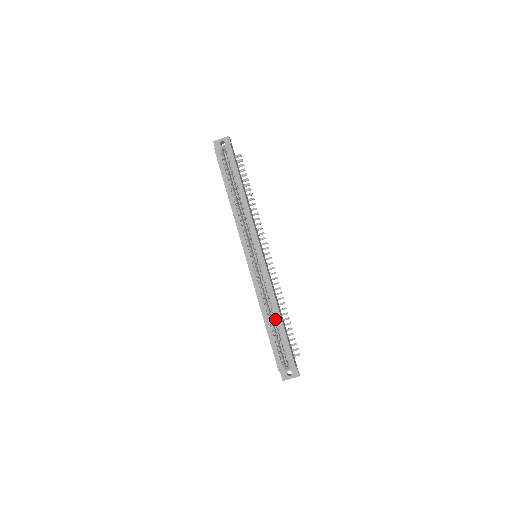
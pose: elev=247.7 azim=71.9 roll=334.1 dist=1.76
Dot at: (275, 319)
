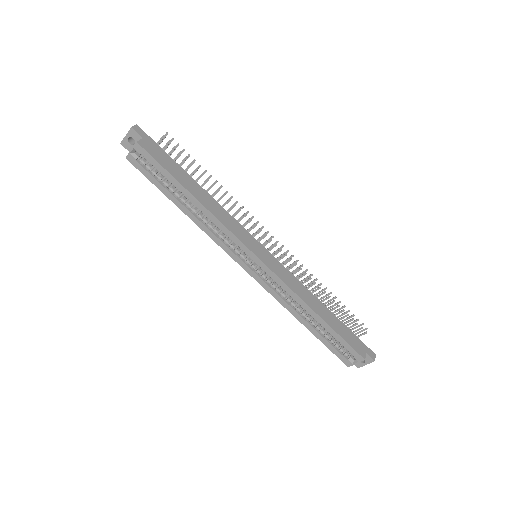
Dot at: (315, 319)
